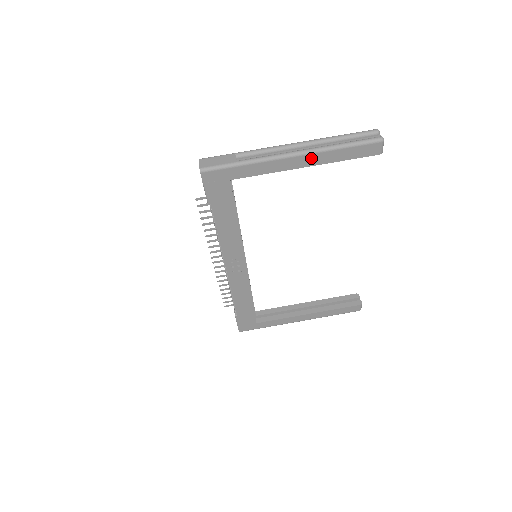
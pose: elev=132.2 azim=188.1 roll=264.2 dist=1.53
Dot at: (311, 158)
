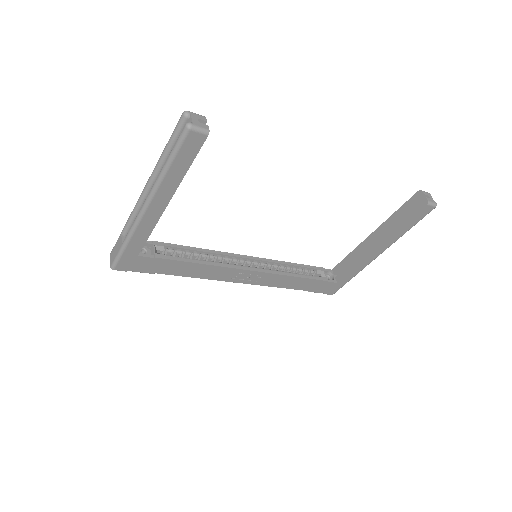
Dot at: (160, 196)
